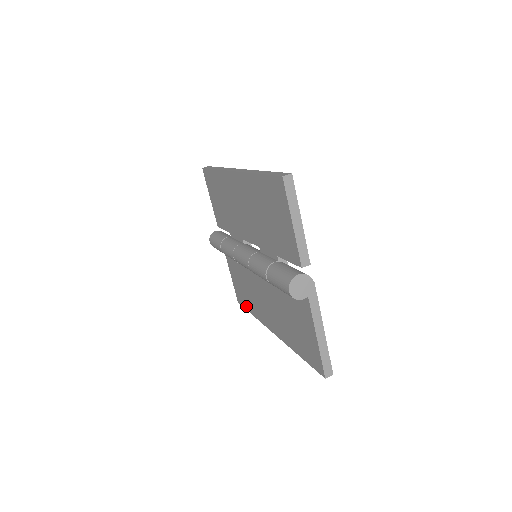
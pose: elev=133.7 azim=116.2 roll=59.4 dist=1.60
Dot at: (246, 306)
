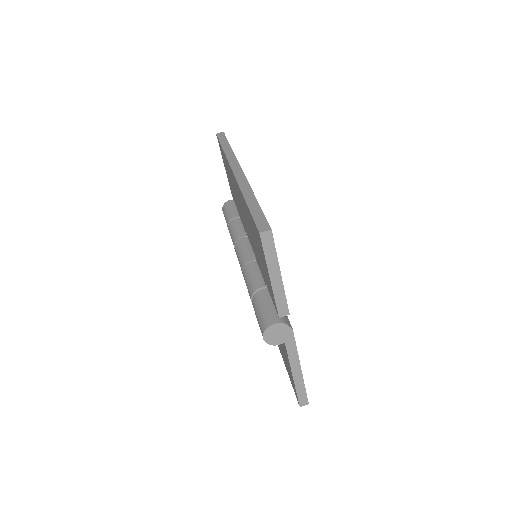
Dot at: occluded
